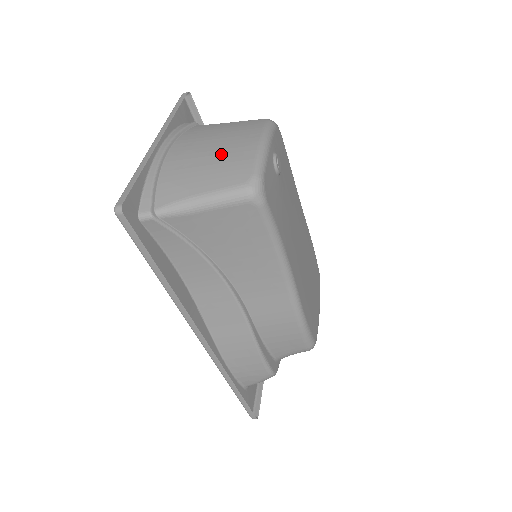
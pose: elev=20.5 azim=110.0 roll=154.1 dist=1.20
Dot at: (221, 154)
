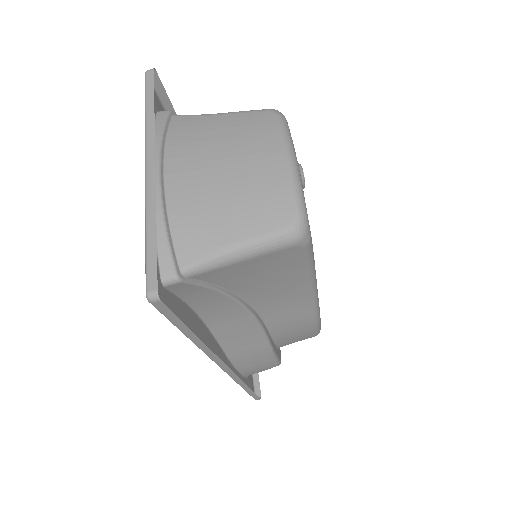
Dot at: (242, 179)
